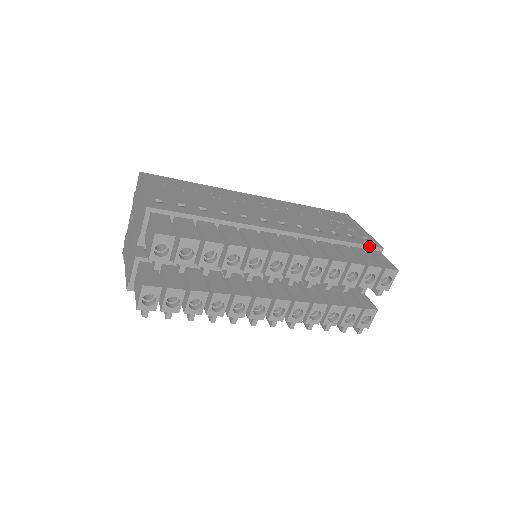
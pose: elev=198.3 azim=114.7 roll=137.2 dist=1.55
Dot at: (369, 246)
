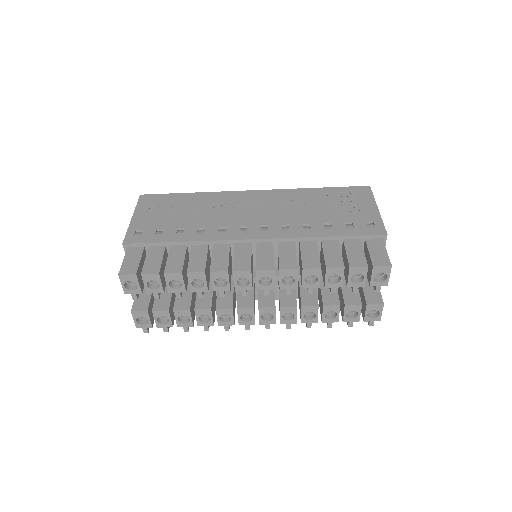
Dot at: (367, 235)
